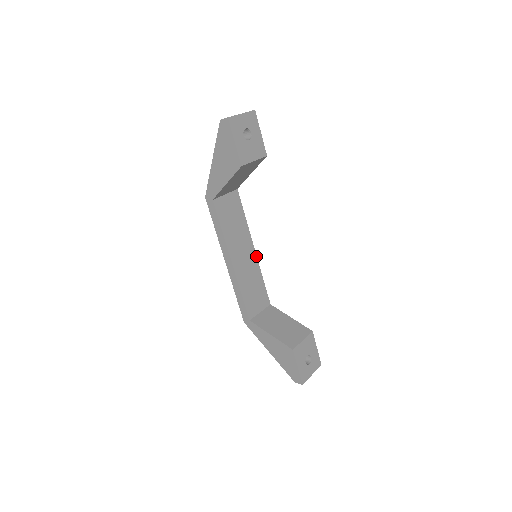
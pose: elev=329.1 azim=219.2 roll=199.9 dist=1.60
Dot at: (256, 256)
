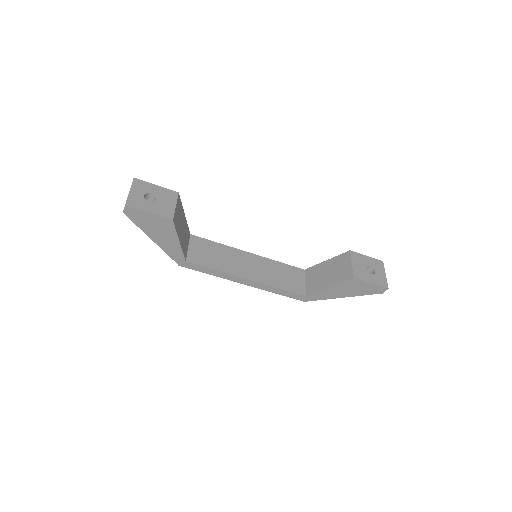
Dot at: (256, 255)
